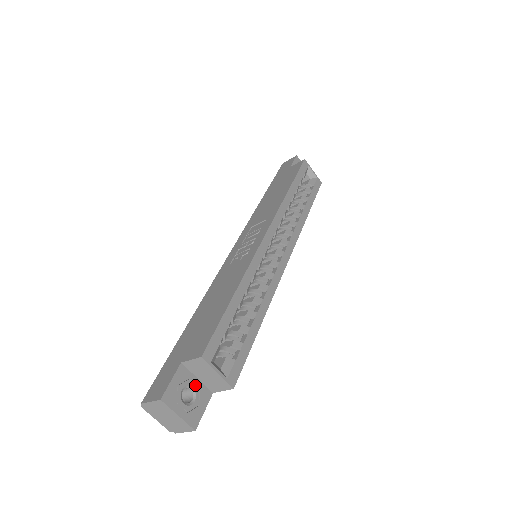
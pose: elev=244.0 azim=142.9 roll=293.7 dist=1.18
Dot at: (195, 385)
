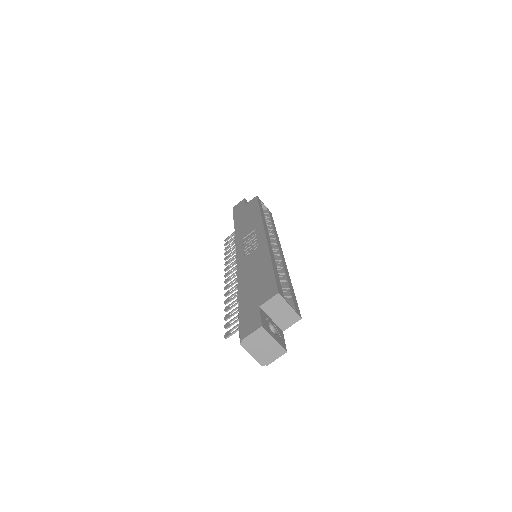
Dot at: (272, 323)
